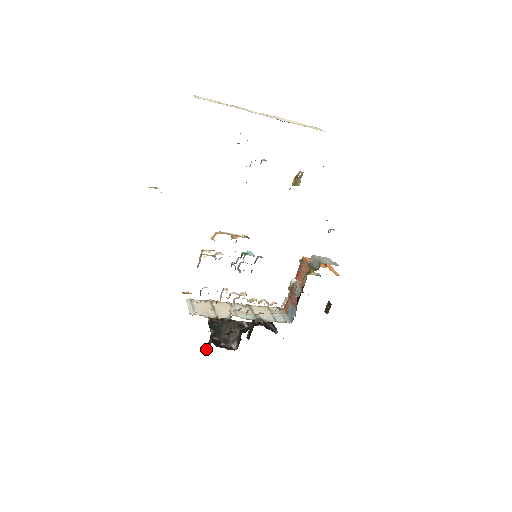
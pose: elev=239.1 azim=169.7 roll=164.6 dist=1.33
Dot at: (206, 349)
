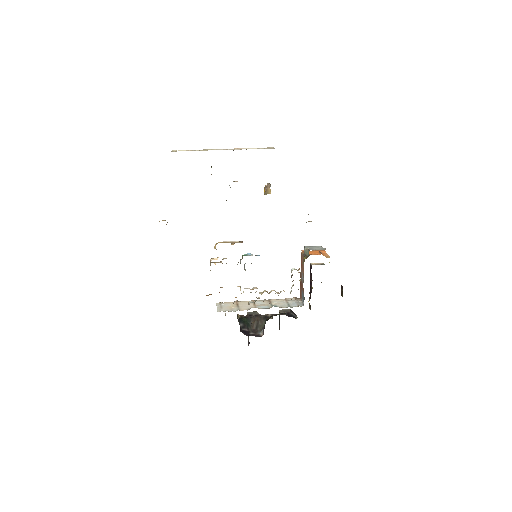
Dot at: (248, 344)
